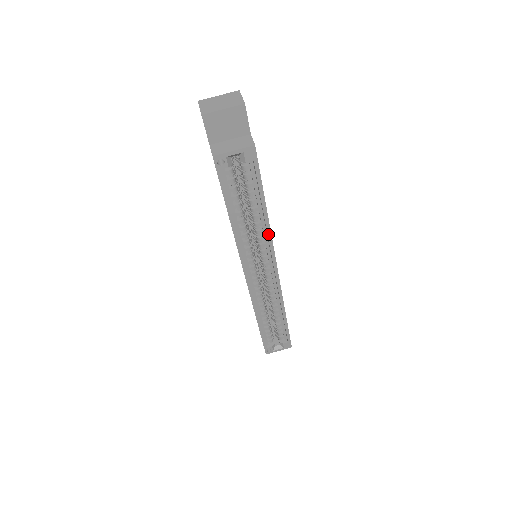
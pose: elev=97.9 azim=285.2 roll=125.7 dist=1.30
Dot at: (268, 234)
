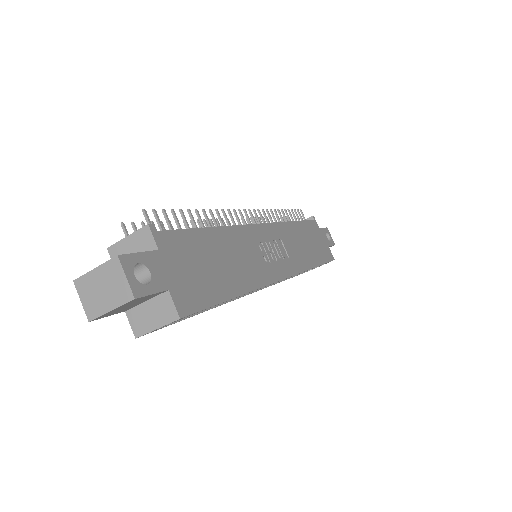
Dot at: occluded
